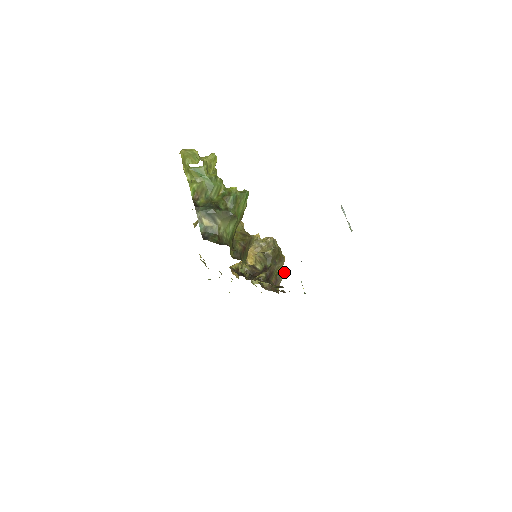
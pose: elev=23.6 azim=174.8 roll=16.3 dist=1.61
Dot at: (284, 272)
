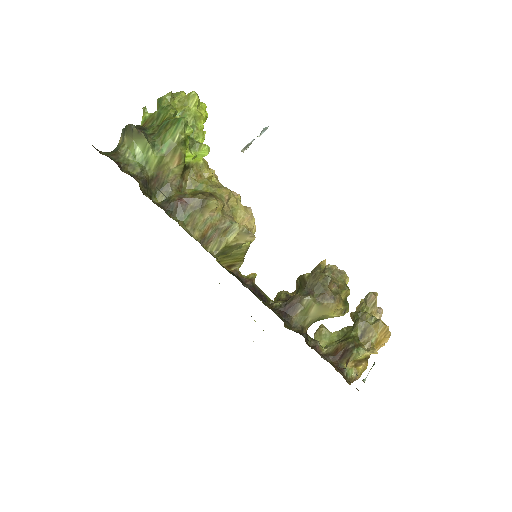
Dot at: (375, 350)
